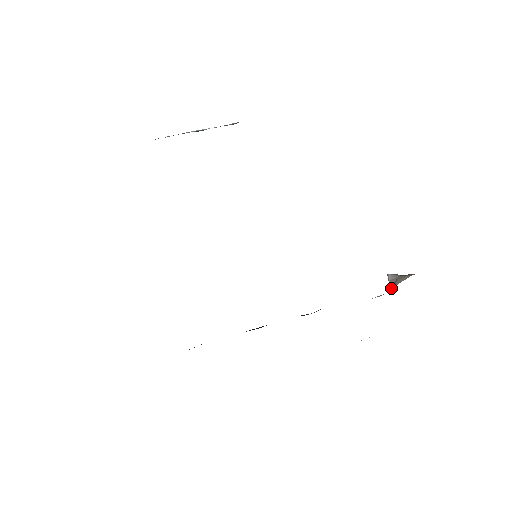
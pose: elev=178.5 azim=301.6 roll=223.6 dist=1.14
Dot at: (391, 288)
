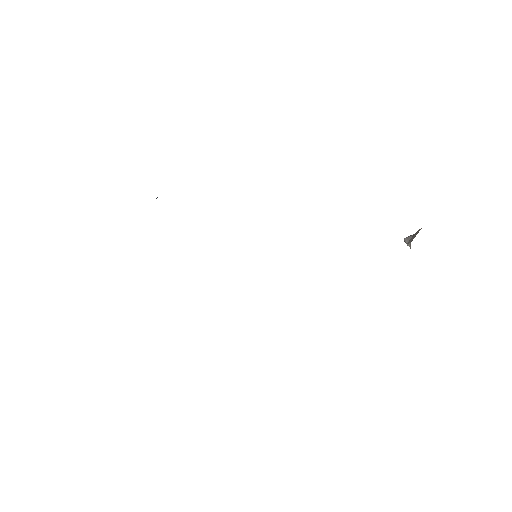
Dot at: (410, 247)
